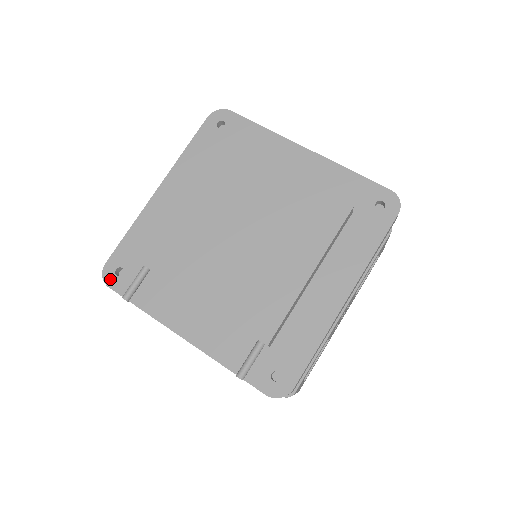
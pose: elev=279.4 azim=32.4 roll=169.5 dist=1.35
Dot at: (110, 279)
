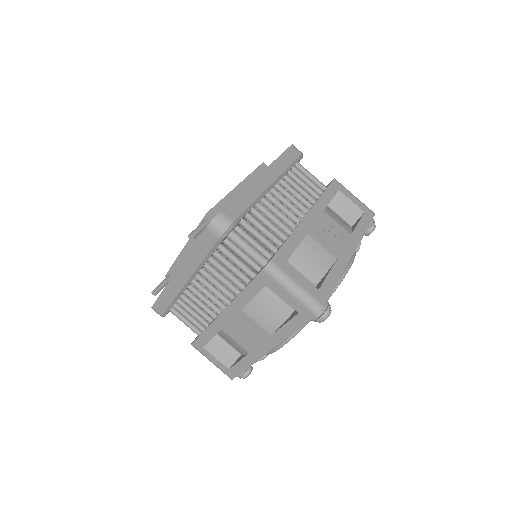
Dot at: occluded
